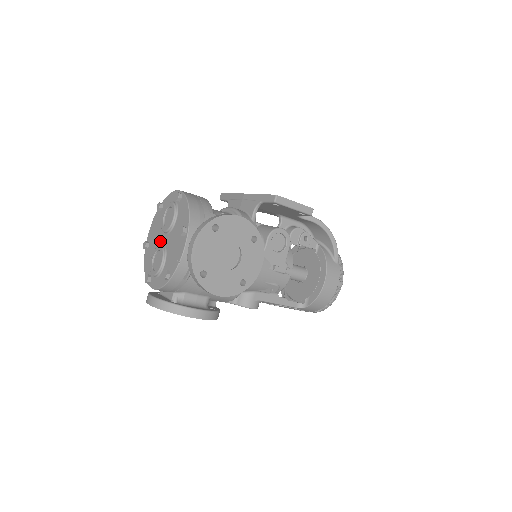
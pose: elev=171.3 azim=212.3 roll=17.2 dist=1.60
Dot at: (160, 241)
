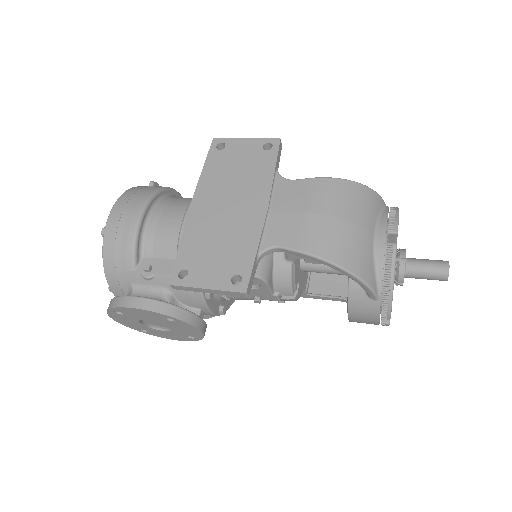
Dot at: occluded
